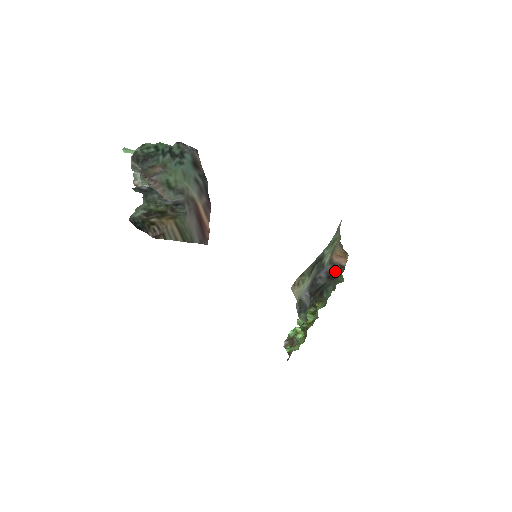
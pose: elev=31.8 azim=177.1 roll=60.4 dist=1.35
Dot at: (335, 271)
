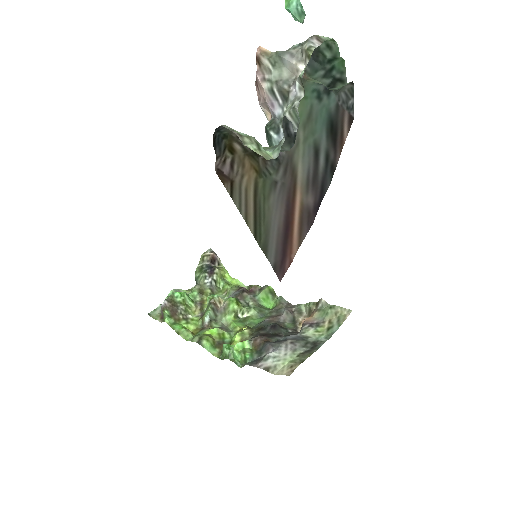
Dot at: (295, 332)
